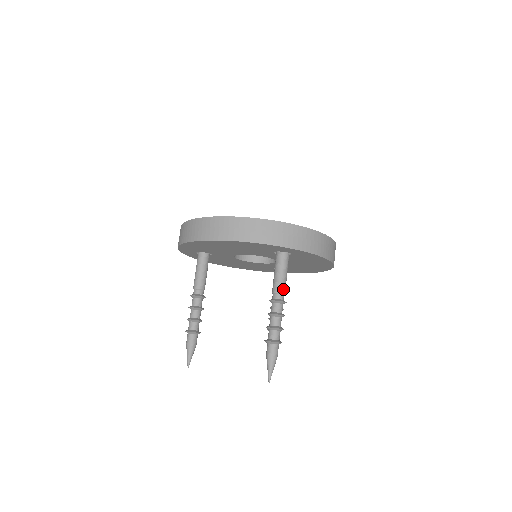
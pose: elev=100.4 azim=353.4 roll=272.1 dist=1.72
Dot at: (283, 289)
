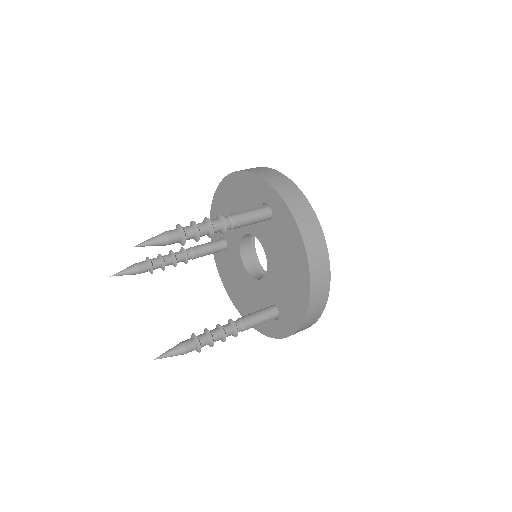
Dot at: (235, 217)
